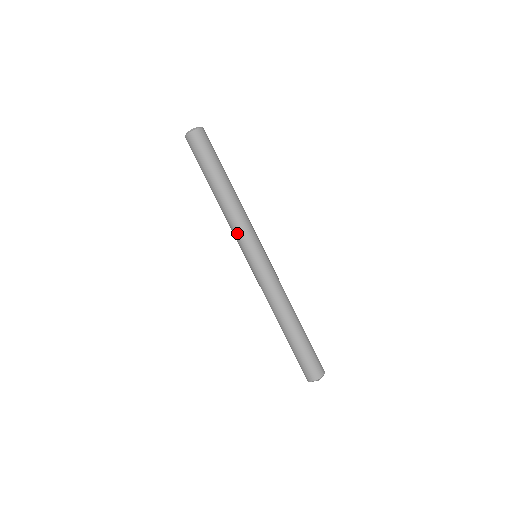
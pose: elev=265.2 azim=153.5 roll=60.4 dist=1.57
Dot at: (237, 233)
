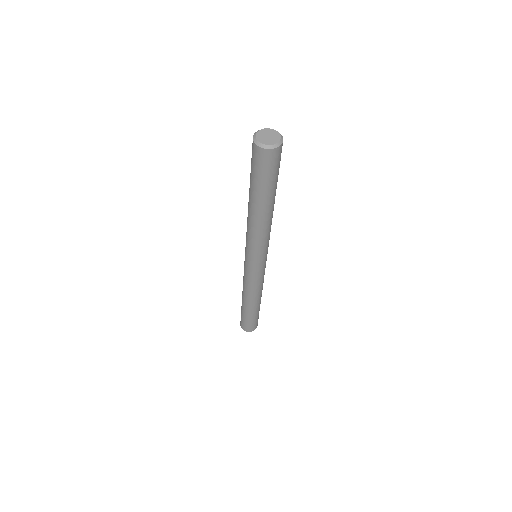
Dot at: (261, 246)
